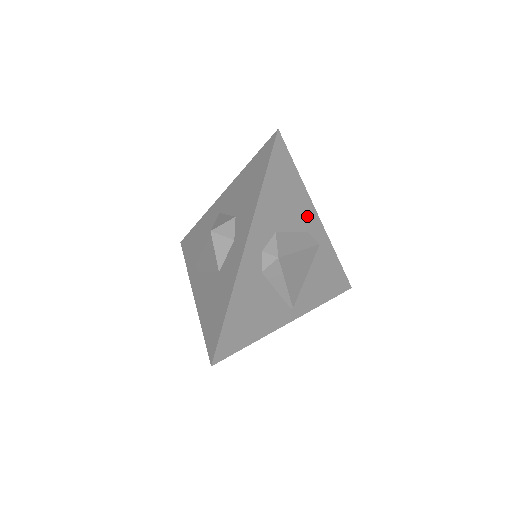
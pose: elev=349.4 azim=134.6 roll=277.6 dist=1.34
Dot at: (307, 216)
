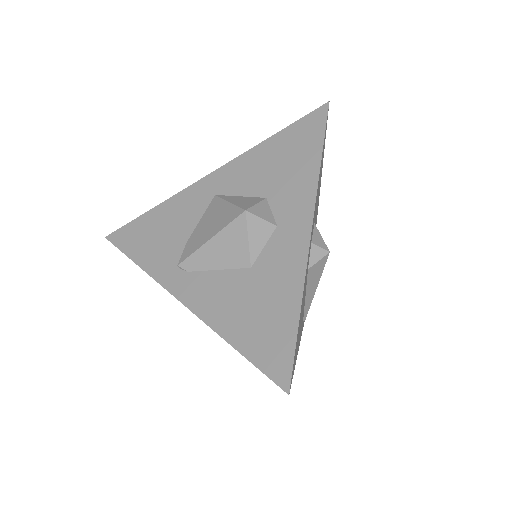
Dot at: occluded
